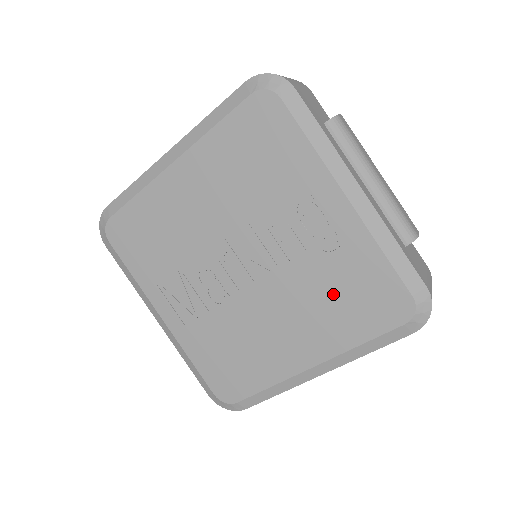
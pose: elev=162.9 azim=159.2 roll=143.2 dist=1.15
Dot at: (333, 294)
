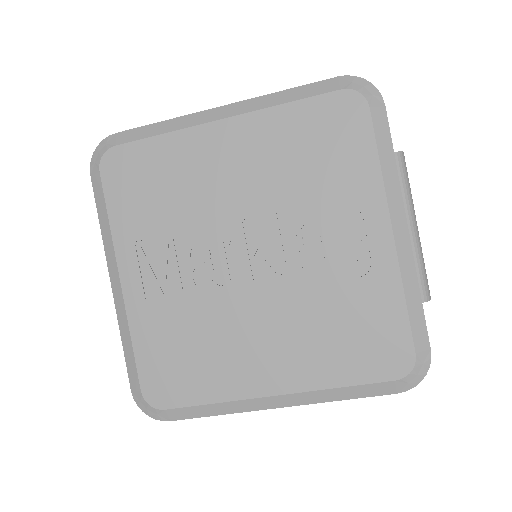
Dot at: (334, 323)
